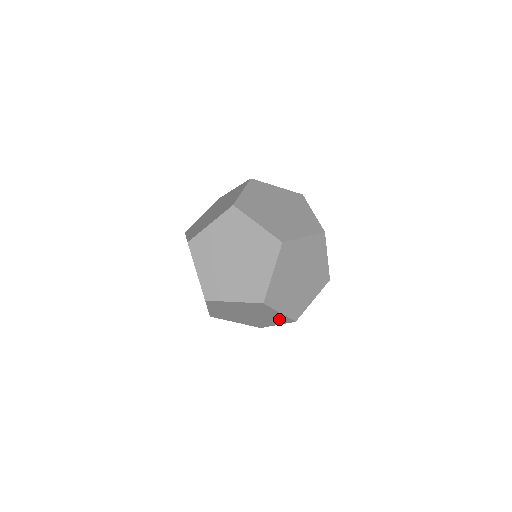
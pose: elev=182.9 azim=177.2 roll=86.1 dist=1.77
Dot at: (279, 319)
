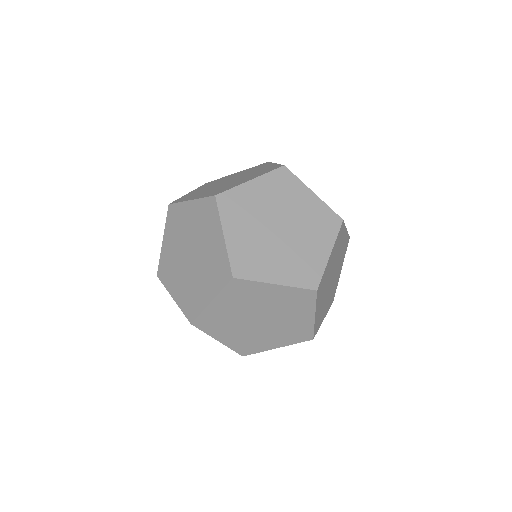
Dot at: occluded
